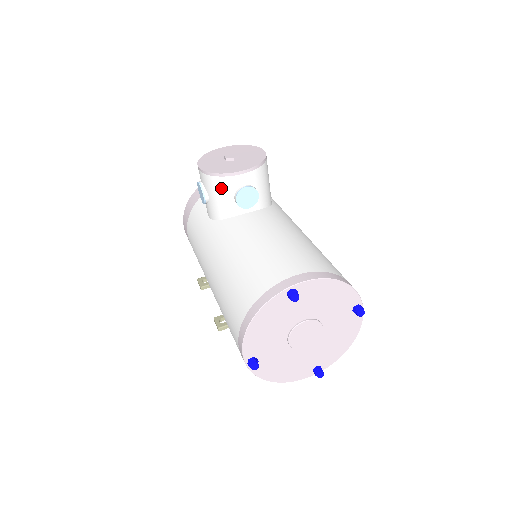
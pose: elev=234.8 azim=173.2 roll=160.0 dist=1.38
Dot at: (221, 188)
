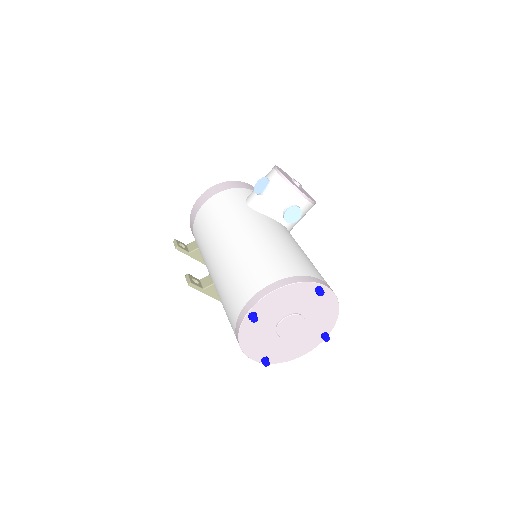
Dot at: (285, 194)
